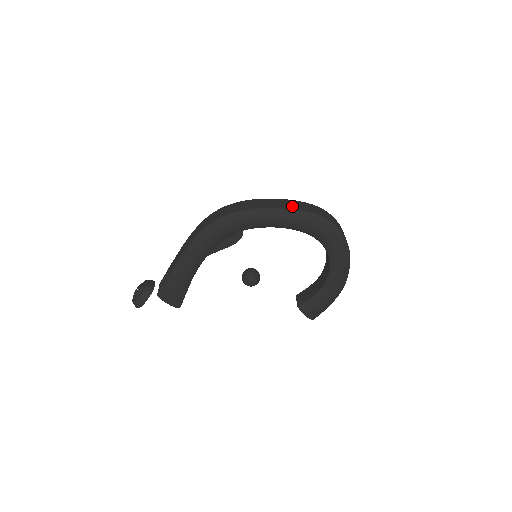
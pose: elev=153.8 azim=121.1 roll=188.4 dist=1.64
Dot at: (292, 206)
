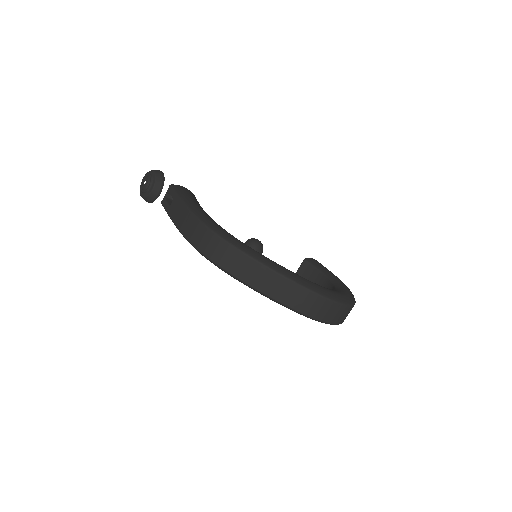
Dot at: (286, 298)
